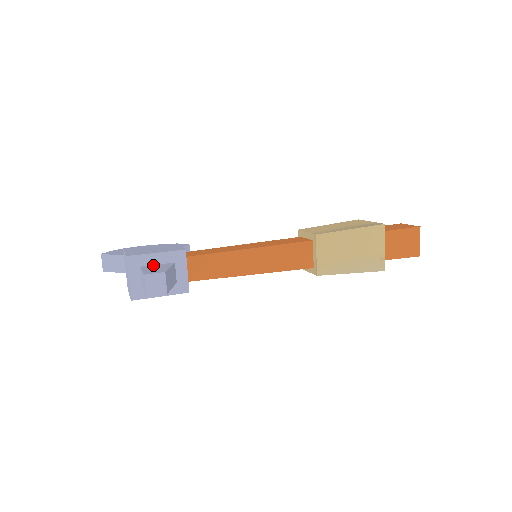
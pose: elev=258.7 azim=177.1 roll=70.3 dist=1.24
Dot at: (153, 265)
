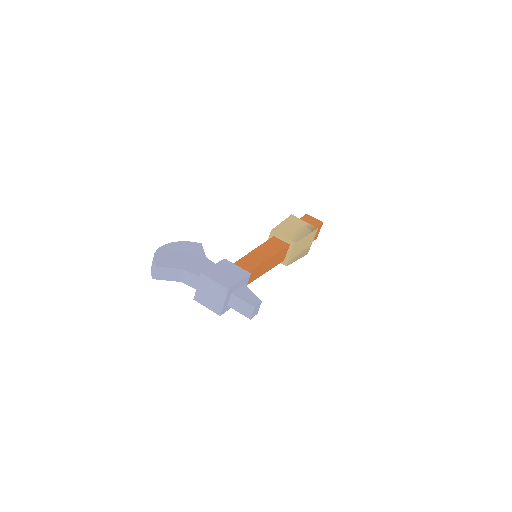
Dot at: (237, 290)
